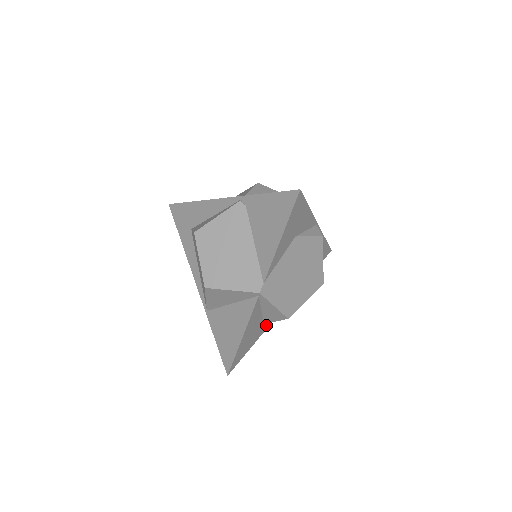
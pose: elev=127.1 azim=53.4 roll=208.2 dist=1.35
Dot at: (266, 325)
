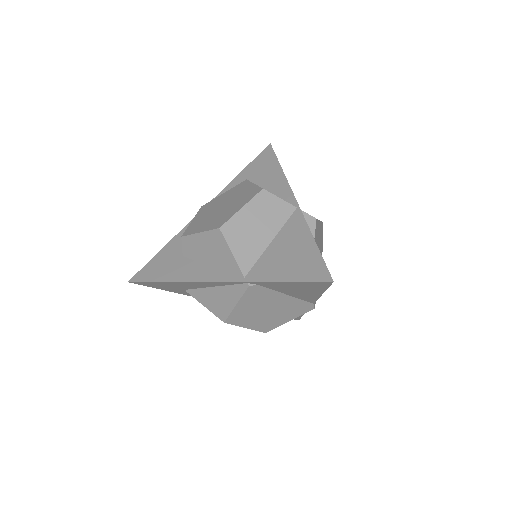
Dot at: occluded
